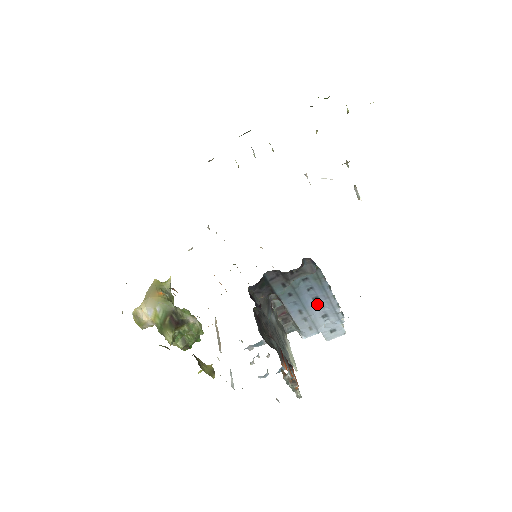
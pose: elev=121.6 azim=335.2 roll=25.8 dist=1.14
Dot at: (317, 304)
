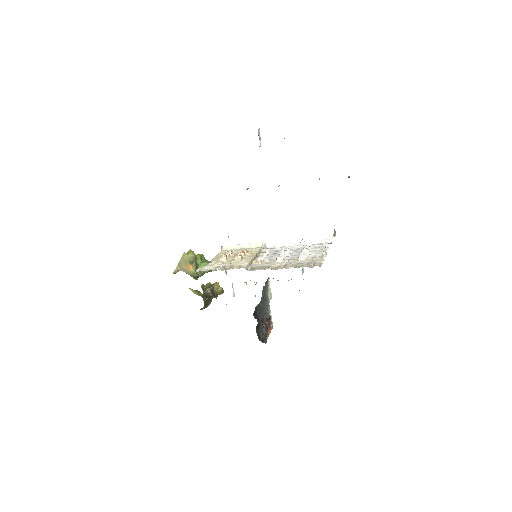
Dot at: occluded
